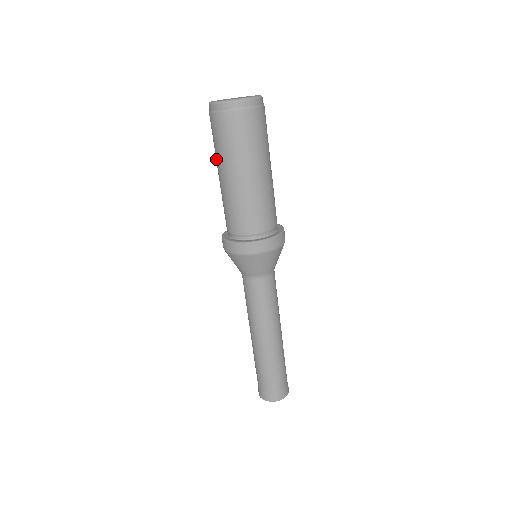
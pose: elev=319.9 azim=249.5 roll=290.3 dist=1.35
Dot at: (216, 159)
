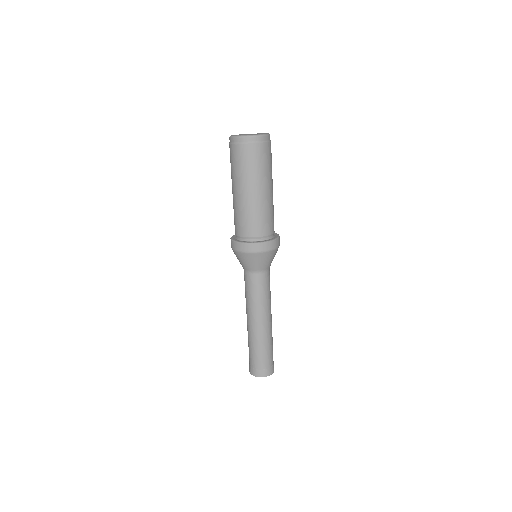
Dot at: (231, 178)
